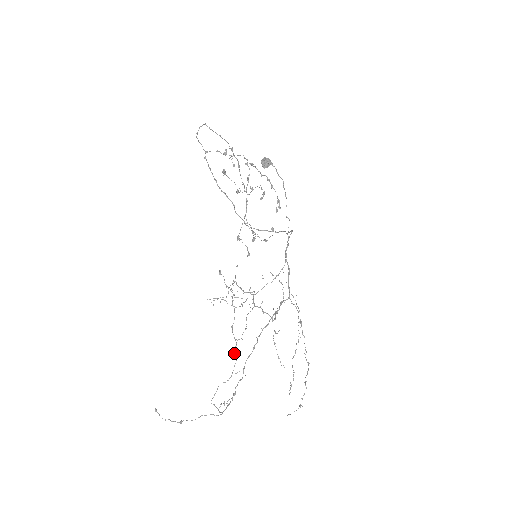
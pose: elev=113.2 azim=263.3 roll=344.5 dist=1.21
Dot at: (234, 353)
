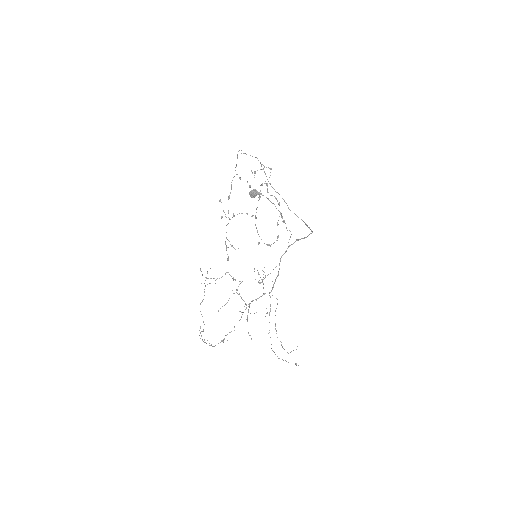
Dot at: occluded
